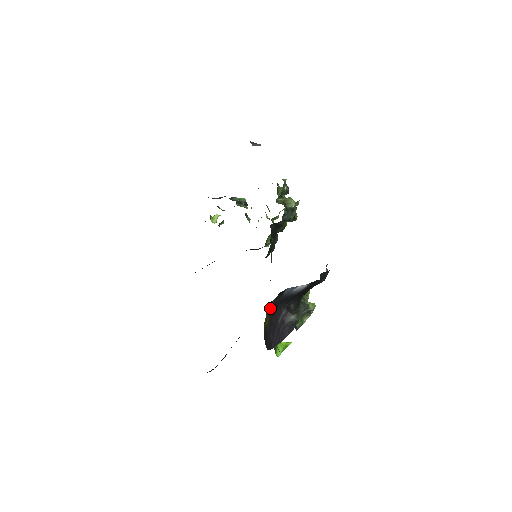
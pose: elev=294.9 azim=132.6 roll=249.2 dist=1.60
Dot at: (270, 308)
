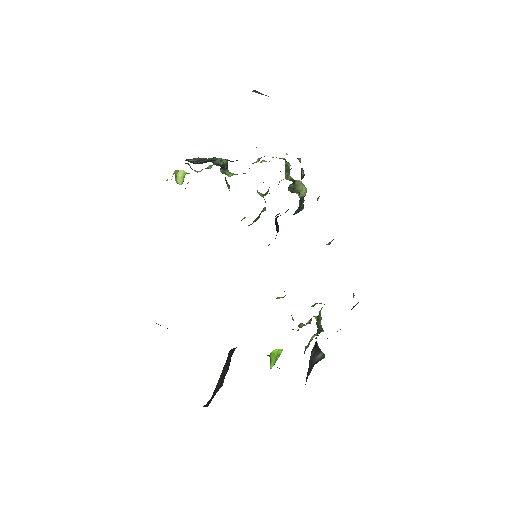
Dot at: occluded
